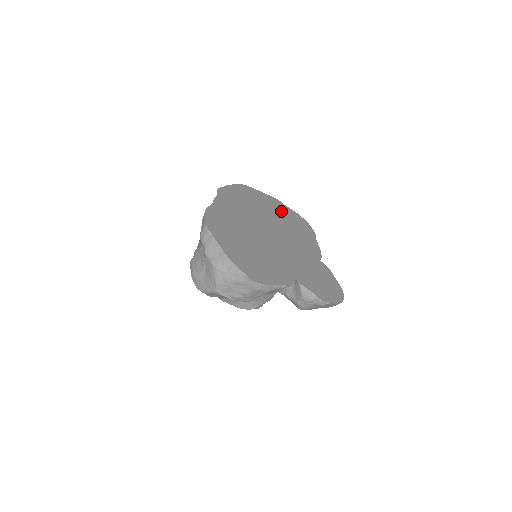
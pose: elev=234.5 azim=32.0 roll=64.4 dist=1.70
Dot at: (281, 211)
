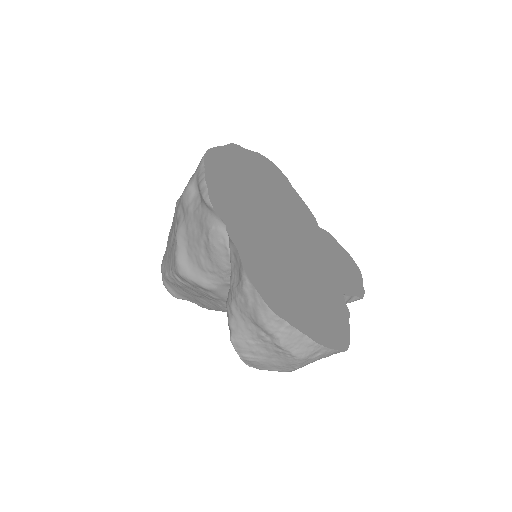
Dot at: (253, 168)
